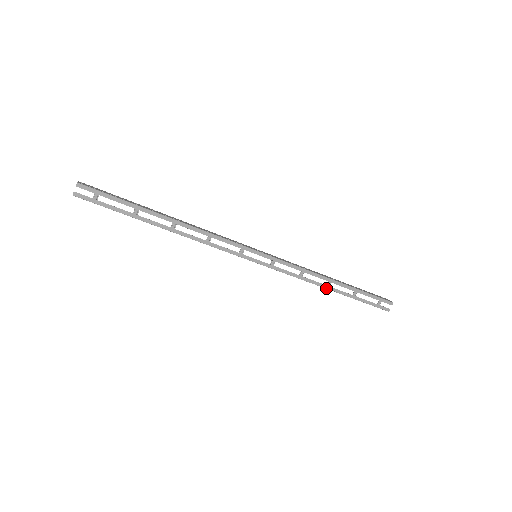
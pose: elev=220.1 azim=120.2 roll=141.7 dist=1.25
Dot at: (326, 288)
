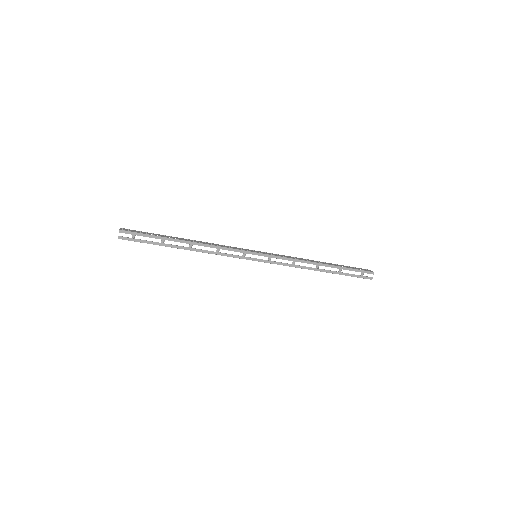
Dot at: (315, 270)
